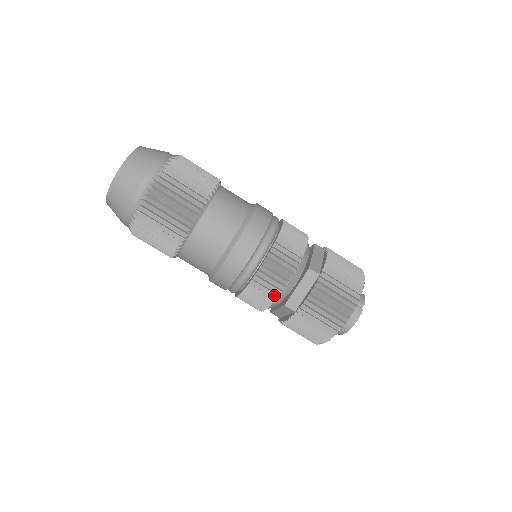
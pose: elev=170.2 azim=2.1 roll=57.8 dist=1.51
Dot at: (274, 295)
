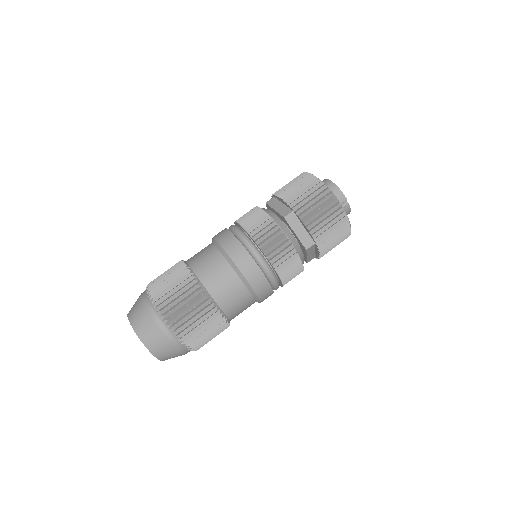
Dot at: occluded
